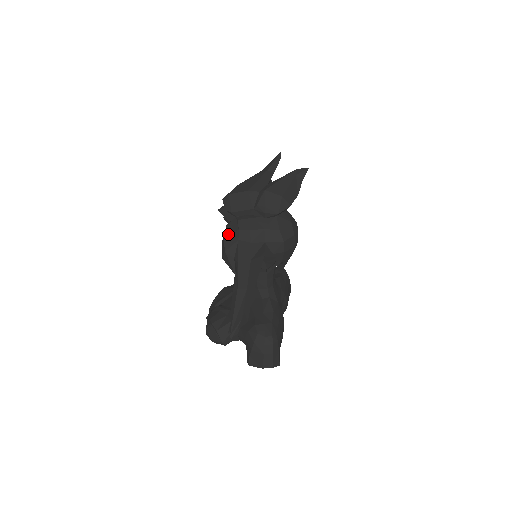
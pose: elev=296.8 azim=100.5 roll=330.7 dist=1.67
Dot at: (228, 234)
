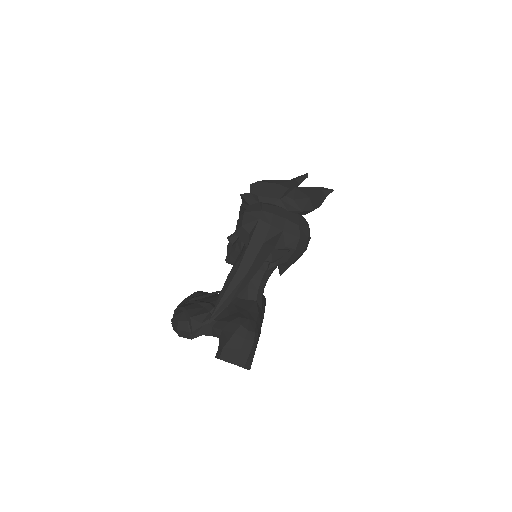
Dot at: (249, 211)
